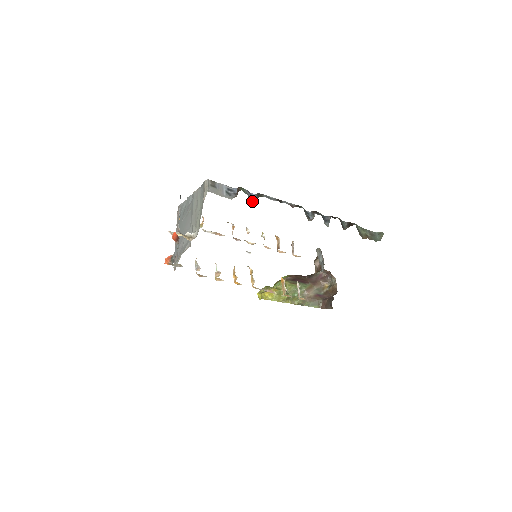
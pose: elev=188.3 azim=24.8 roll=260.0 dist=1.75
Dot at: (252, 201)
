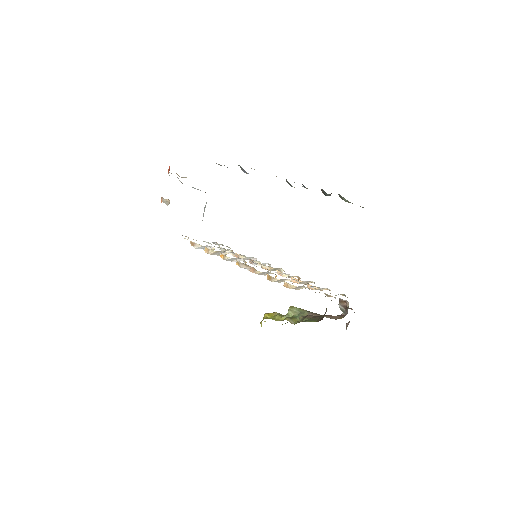
Dot at: (243, 171)
